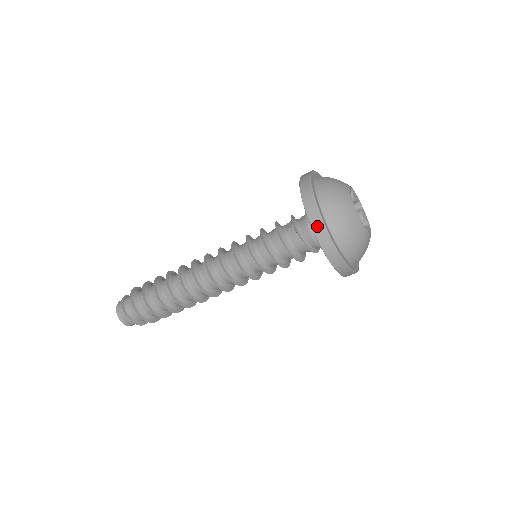
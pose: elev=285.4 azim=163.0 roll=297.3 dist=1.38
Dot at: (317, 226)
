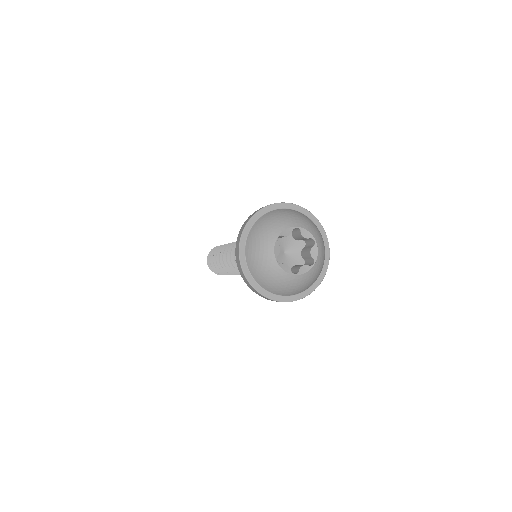
Dot at: (237, 261)
